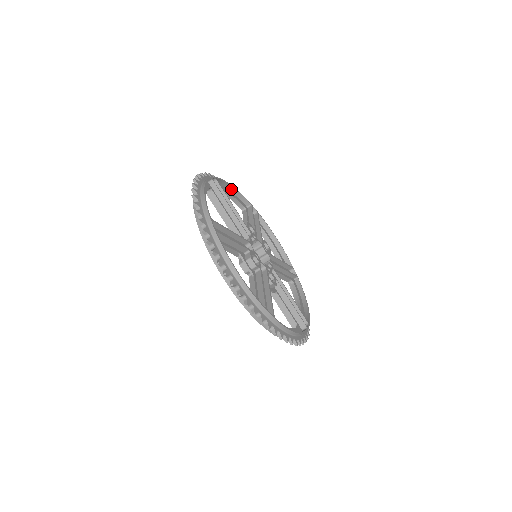
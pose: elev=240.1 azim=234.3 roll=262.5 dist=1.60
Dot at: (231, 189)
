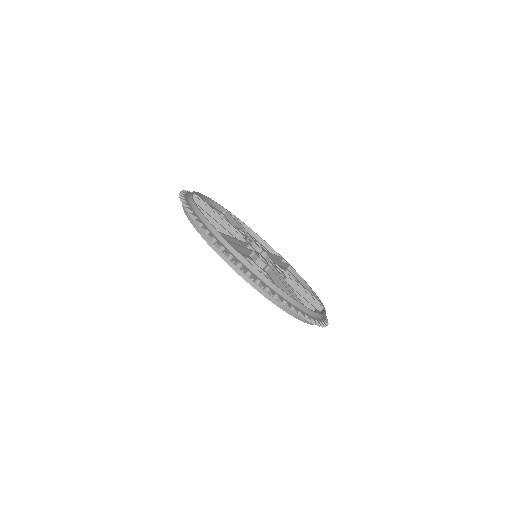
Dot at: (206, 200)
